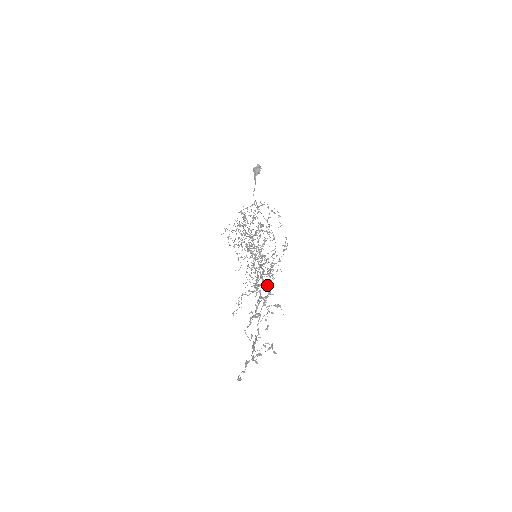
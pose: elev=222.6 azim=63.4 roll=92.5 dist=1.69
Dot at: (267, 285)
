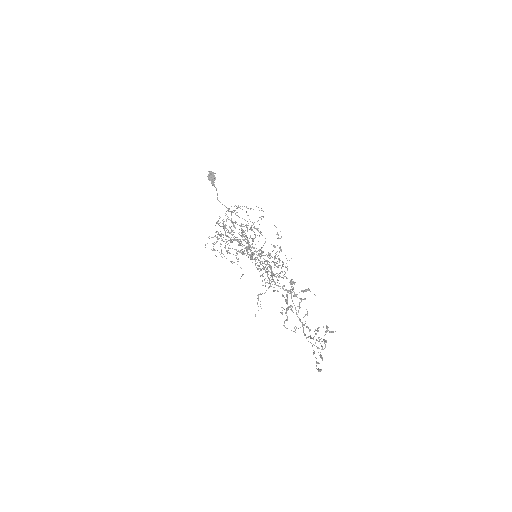
Dot at: (283, 277)
